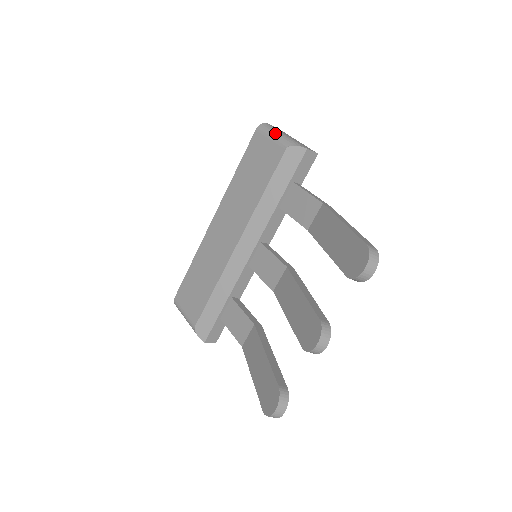
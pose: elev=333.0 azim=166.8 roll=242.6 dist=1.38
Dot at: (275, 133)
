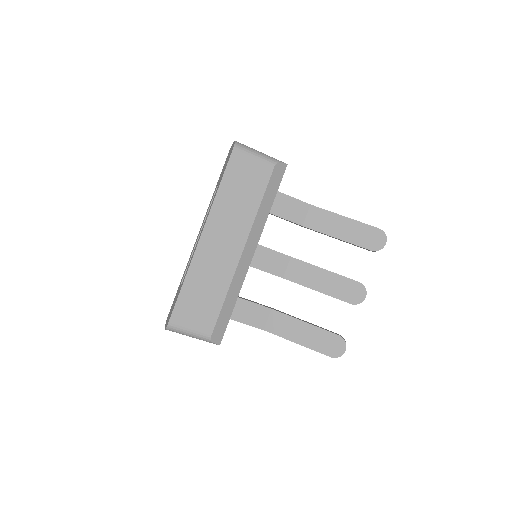
Dot at: (255, 152)
